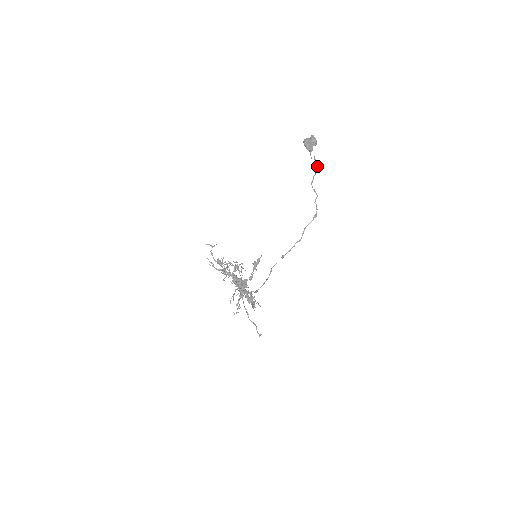
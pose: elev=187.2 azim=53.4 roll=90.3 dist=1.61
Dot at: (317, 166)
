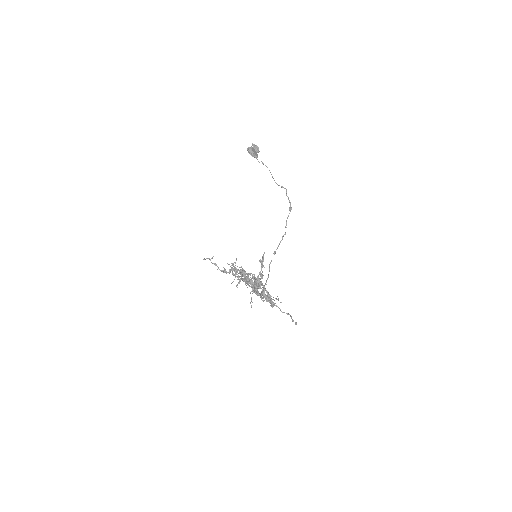
Dot at: occluded
